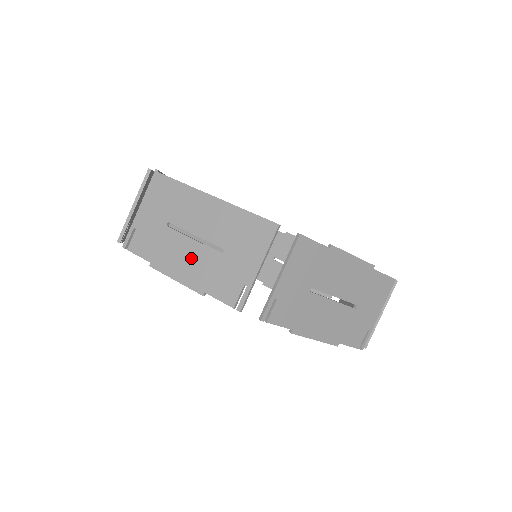
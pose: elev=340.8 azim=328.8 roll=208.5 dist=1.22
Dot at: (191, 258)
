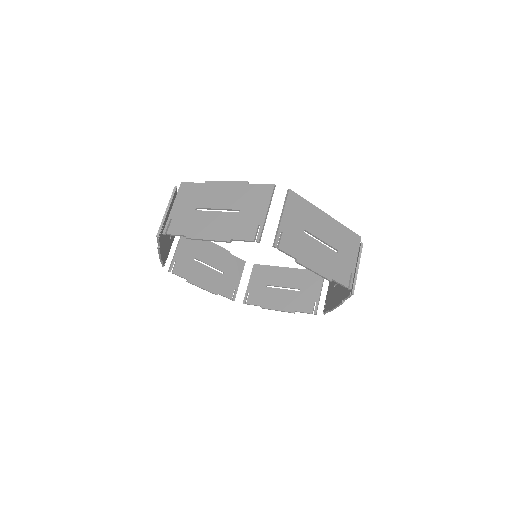
Dot at: occluded
